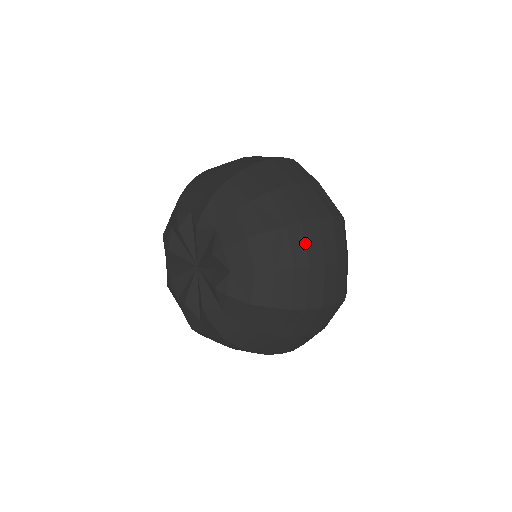
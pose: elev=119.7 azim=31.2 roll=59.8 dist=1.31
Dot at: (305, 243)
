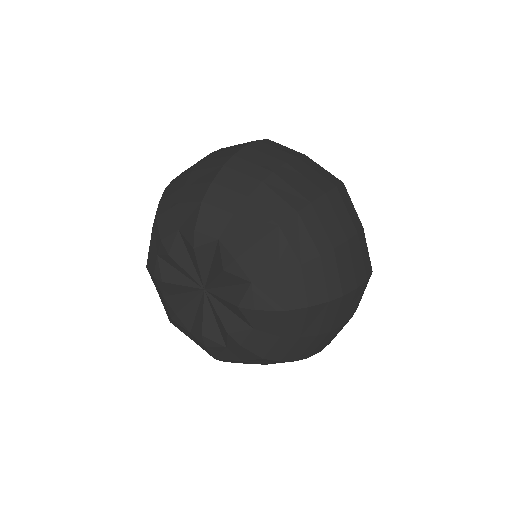
Dot at: (337, 313)
